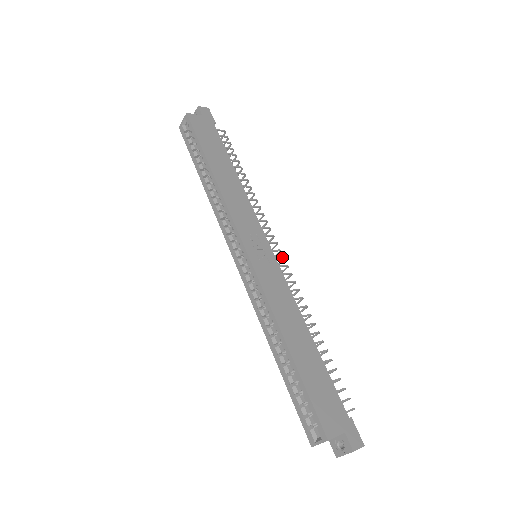
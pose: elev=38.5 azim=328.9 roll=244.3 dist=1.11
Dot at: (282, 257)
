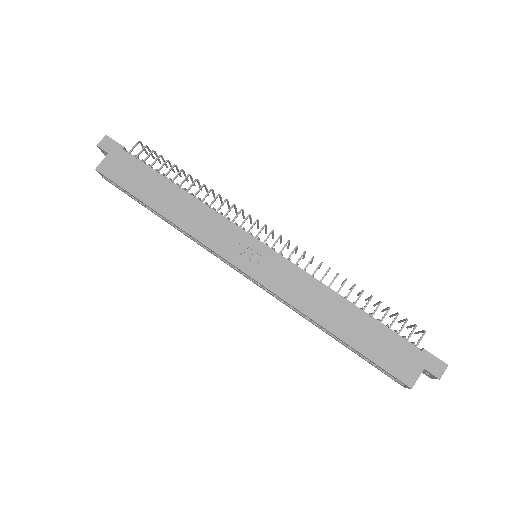
Dot at: occluded
